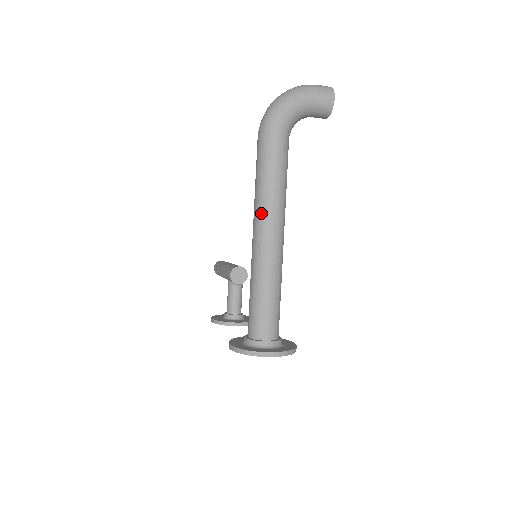
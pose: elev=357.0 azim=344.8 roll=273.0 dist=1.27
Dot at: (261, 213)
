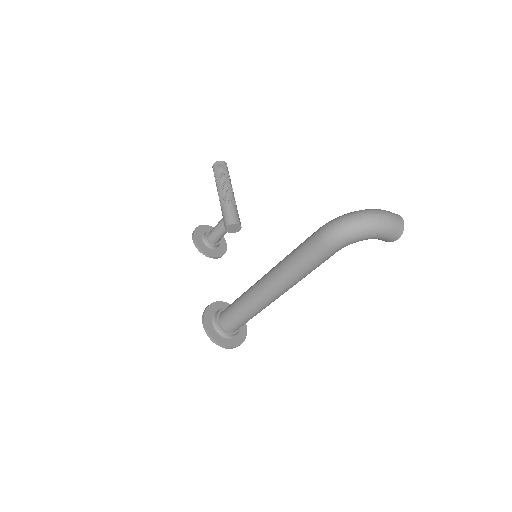
Dot at: (279, 282)
